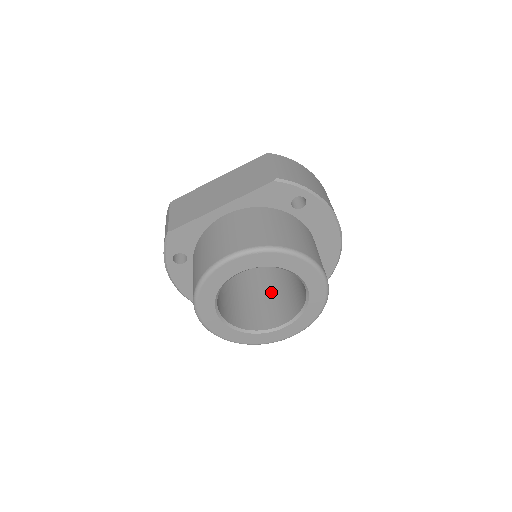
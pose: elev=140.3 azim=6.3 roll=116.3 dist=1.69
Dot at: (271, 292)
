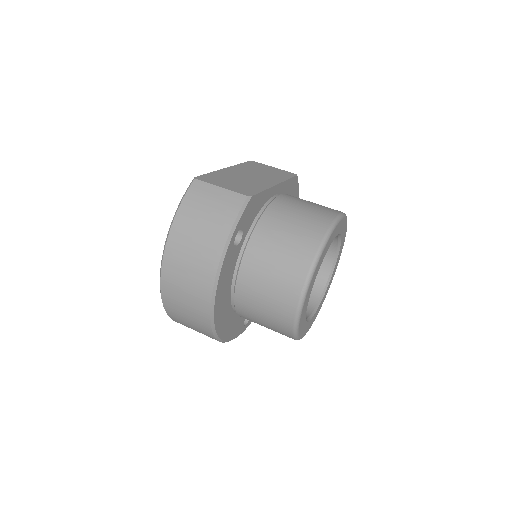
Dot at: occluded
